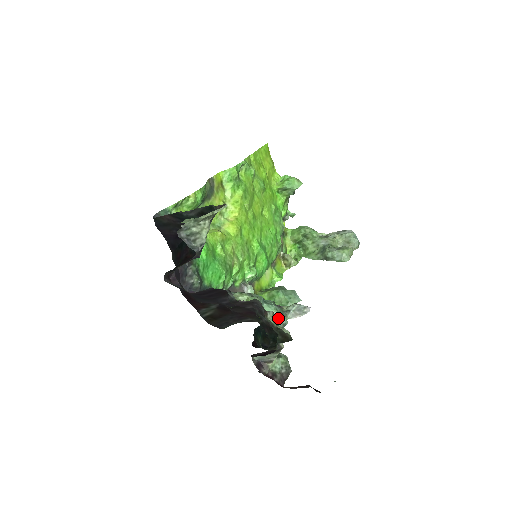
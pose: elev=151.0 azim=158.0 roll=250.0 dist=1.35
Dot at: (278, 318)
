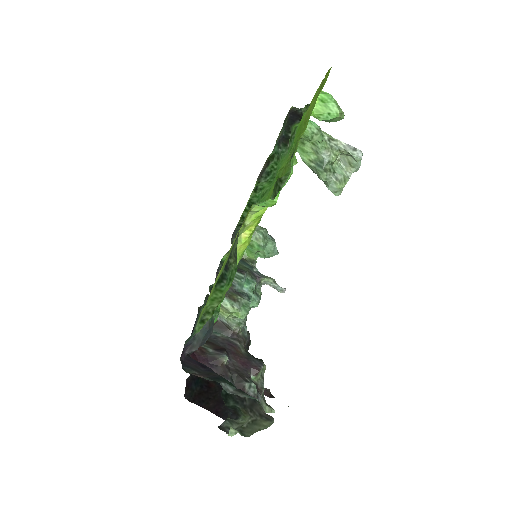
Dot at: occluded
